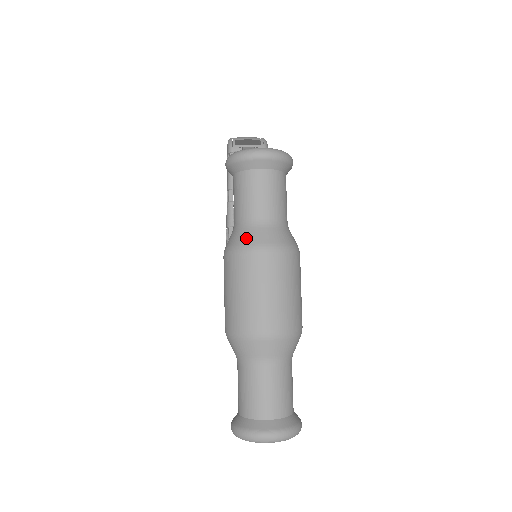
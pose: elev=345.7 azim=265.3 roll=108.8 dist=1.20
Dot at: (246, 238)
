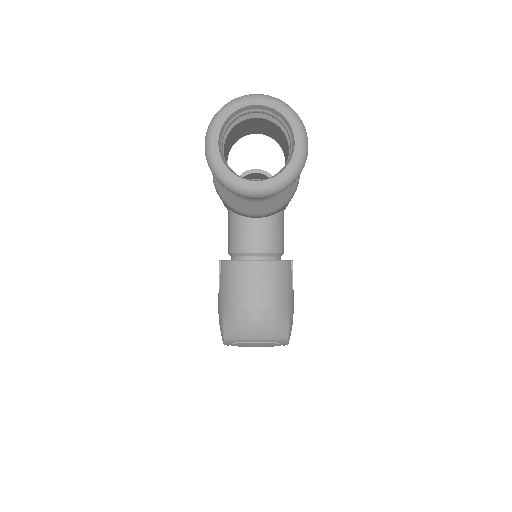
Dot at: occluded
